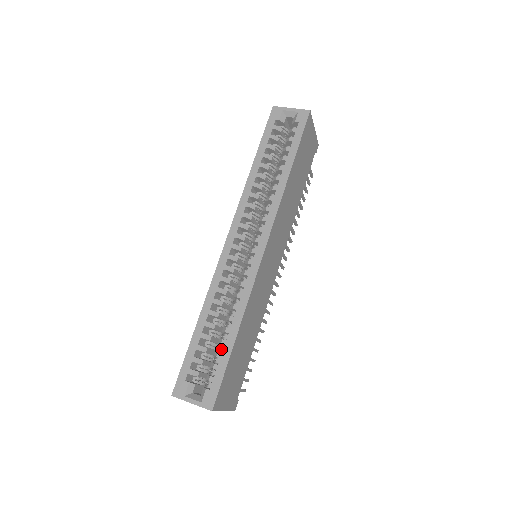
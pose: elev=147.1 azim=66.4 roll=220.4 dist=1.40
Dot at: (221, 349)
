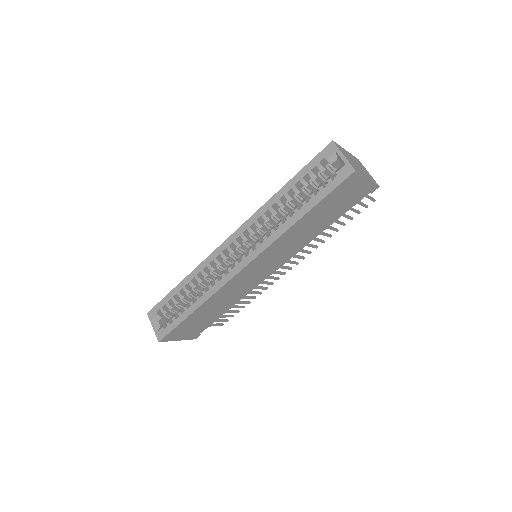
Dot at: occluded
